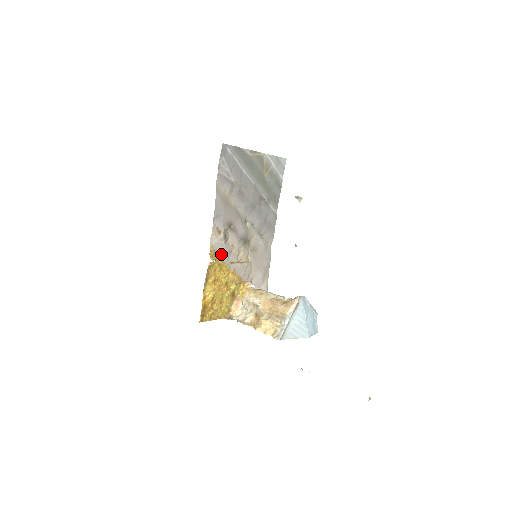
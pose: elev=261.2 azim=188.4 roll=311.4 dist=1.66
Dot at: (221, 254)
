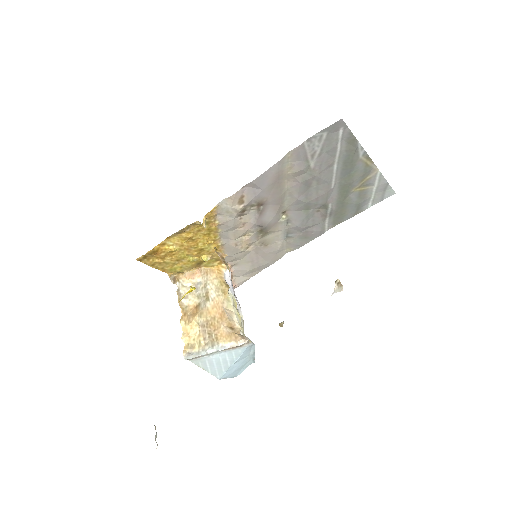
Dot at: (222, 222)
